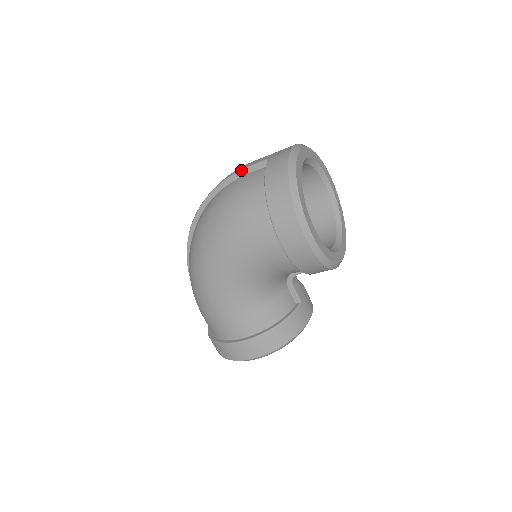
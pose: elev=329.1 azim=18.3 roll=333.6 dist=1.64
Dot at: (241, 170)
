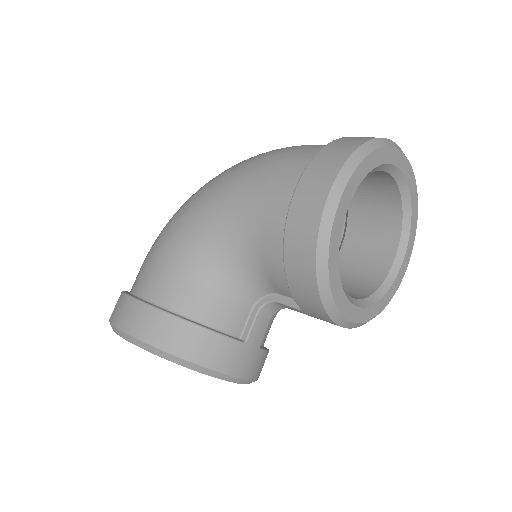
Dot at: occluded
